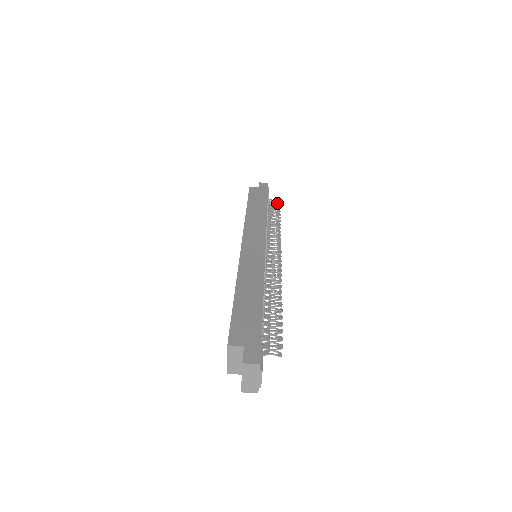
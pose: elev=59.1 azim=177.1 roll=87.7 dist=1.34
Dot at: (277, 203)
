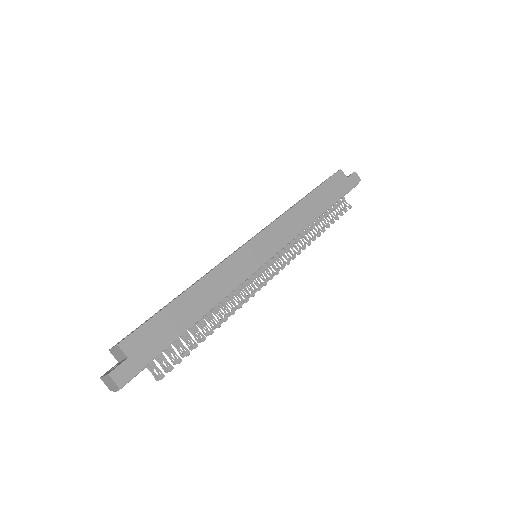
Dot at: occluded
